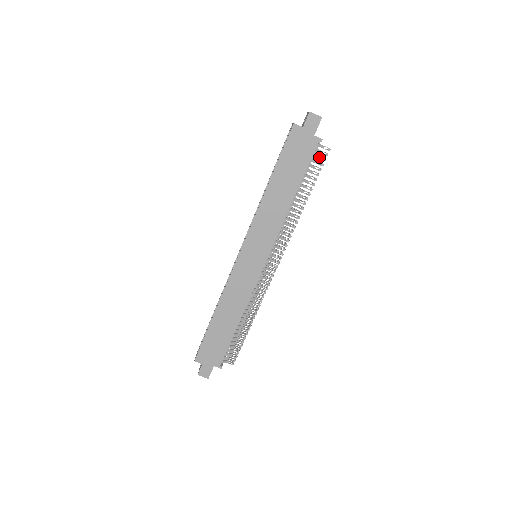
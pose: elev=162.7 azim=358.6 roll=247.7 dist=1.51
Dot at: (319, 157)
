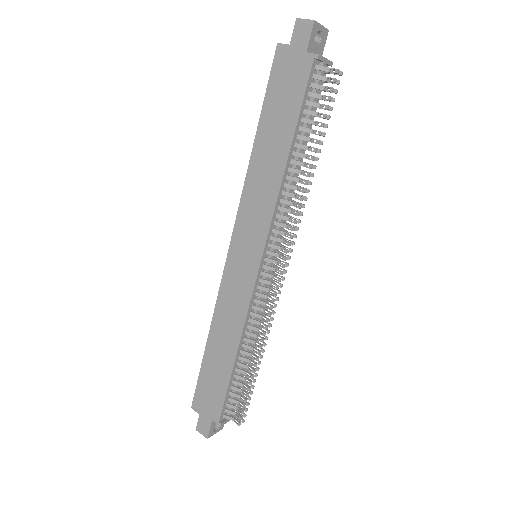
Dot at: (323, 87)
